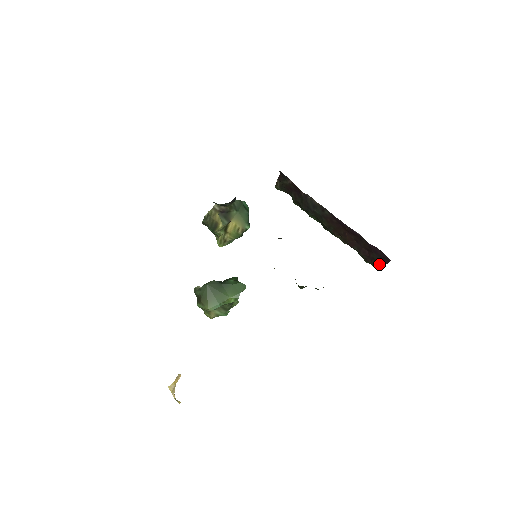
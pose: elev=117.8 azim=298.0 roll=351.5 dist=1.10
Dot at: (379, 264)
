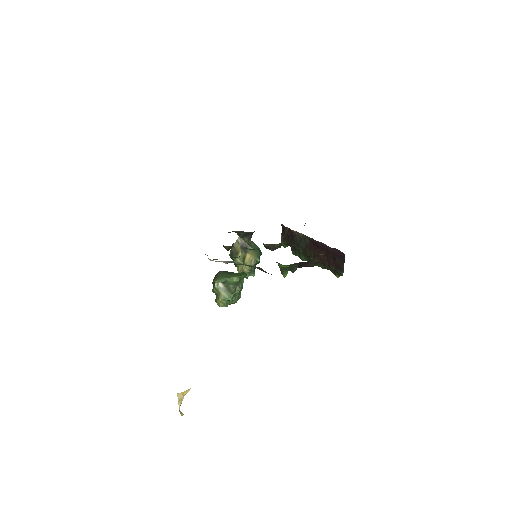
Dot at: (341, 267)
